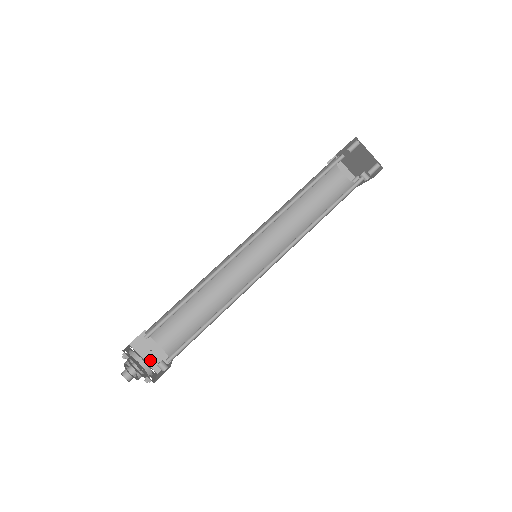
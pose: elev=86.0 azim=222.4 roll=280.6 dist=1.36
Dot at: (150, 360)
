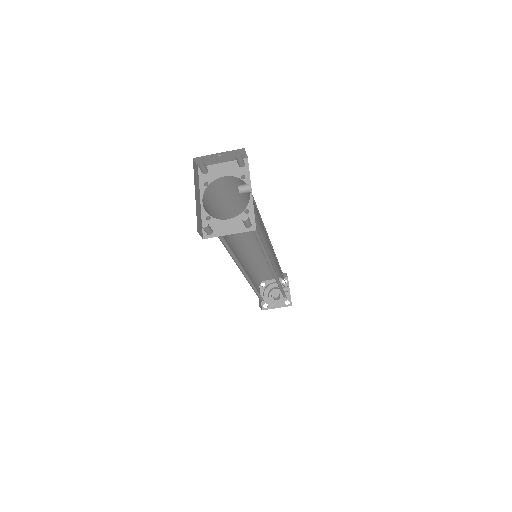
Dot at: occluded
